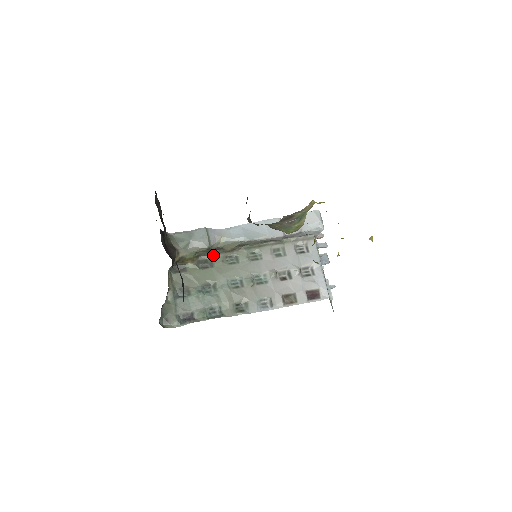
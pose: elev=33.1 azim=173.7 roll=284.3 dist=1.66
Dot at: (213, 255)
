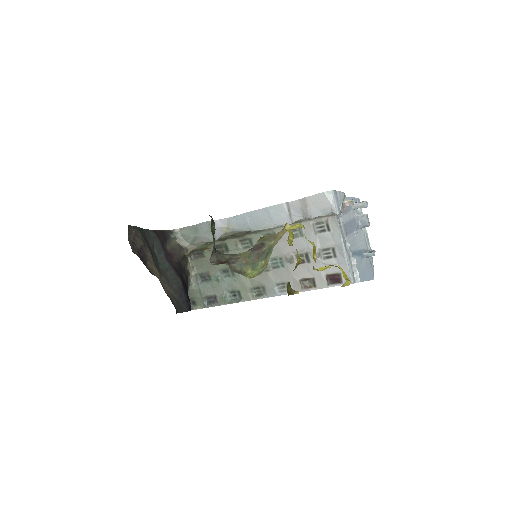
Dot at: (227, 240)
